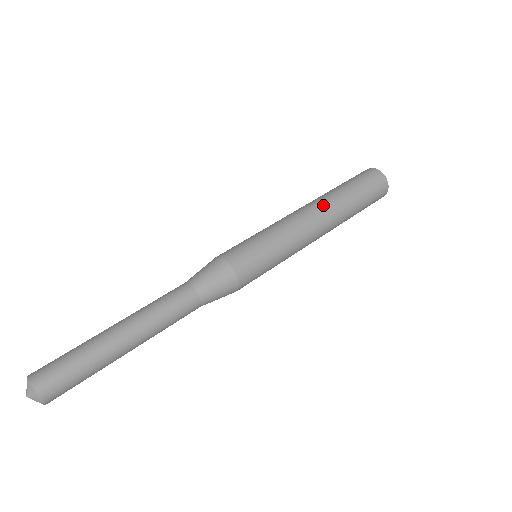
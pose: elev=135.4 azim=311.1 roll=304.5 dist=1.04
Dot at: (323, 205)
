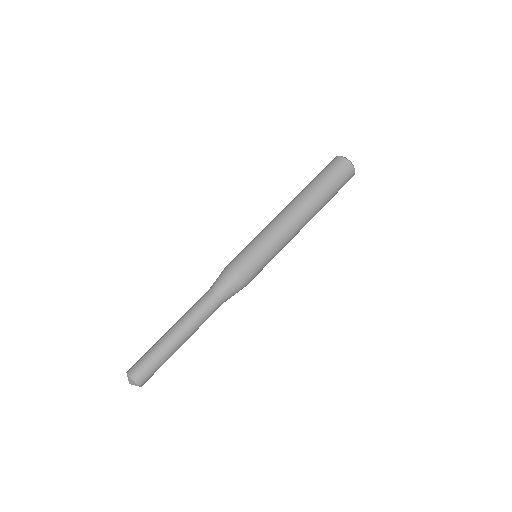
Dot at: (295, 201)
